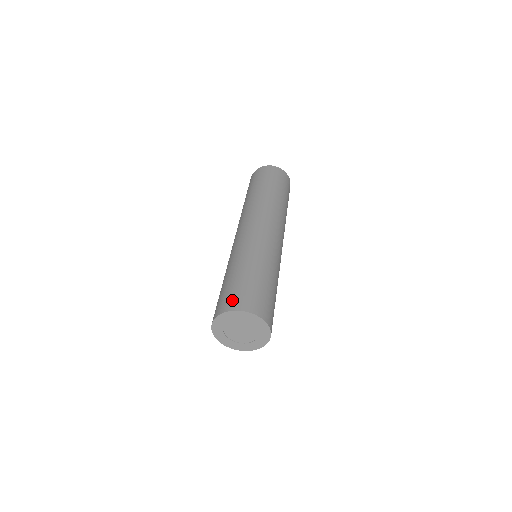
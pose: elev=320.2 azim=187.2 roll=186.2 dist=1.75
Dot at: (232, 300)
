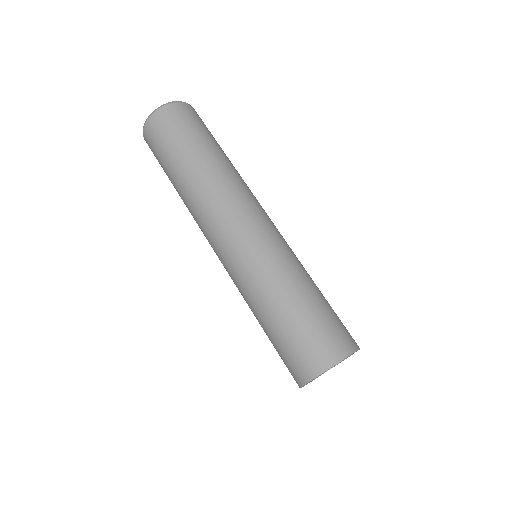
Dot at: (321, 351)
